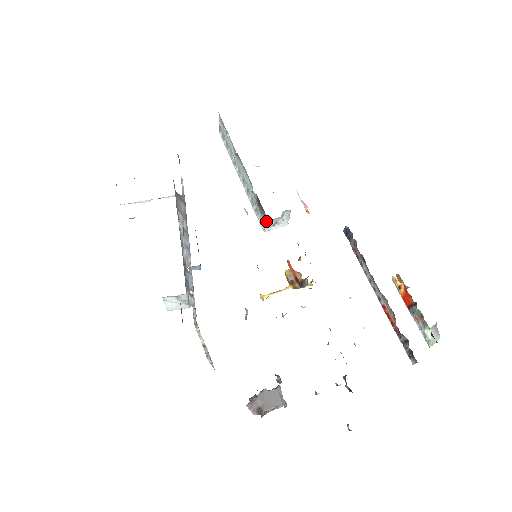
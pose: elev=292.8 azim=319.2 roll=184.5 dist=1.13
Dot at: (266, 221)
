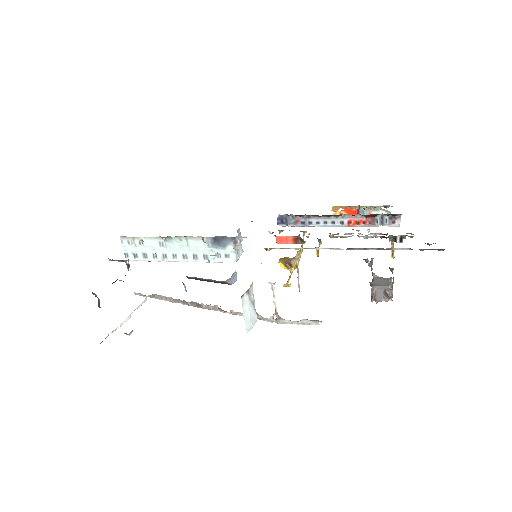
Dot at: (233, 245)
